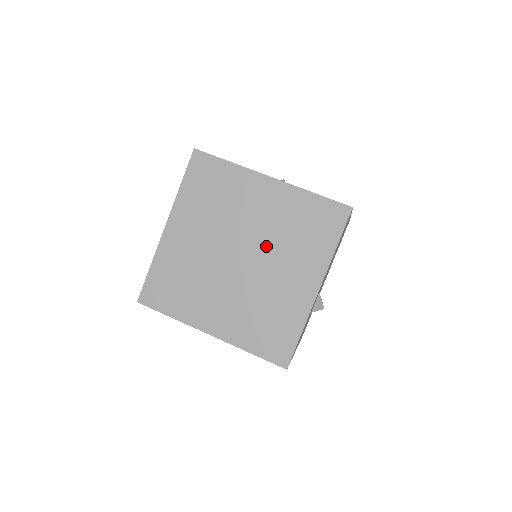
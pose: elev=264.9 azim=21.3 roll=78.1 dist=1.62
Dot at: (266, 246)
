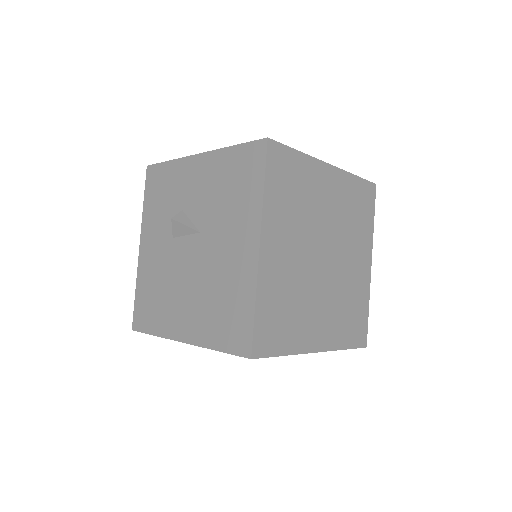
Dot at: (338, 238)
